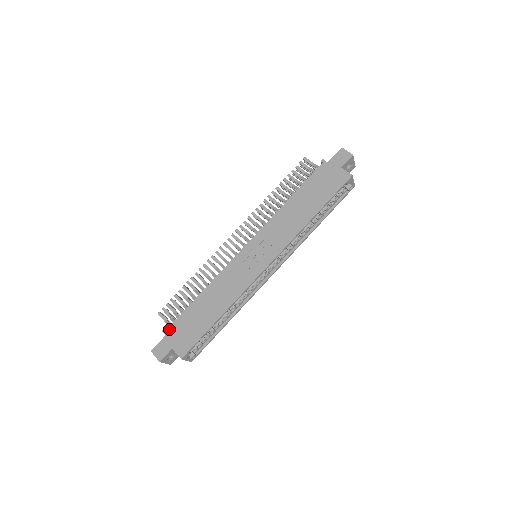
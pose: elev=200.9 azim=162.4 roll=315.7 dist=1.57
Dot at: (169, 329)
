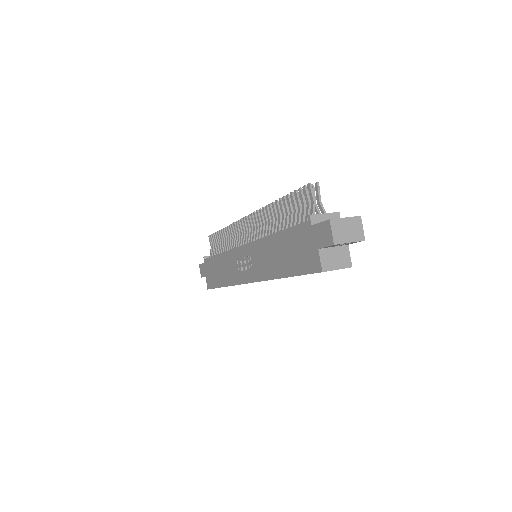
Dot at: (205, 261)
